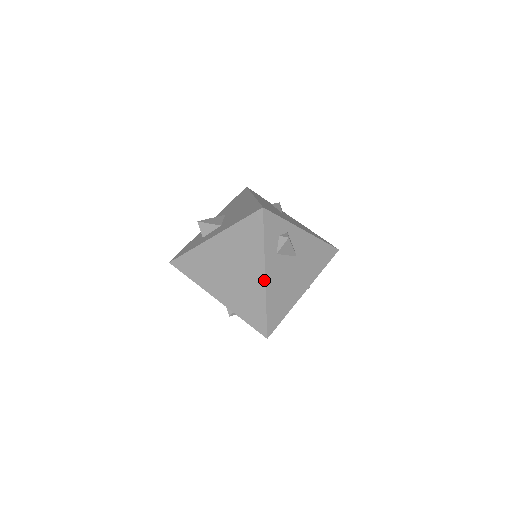
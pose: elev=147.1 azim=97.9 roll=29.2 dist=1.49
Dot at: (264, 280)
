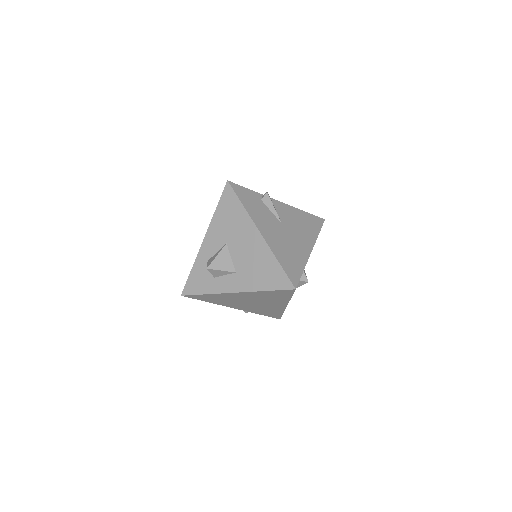
Dot at: (285, 307)
